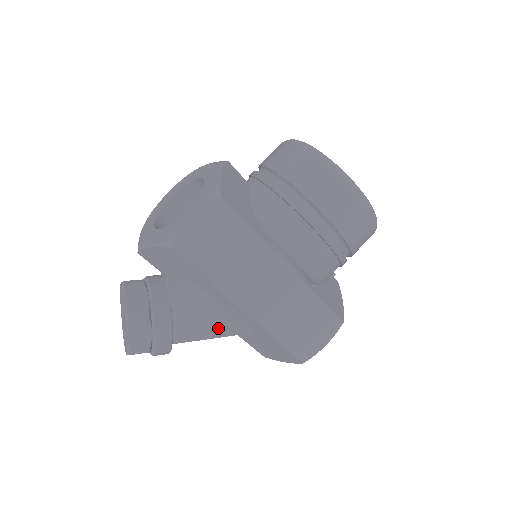
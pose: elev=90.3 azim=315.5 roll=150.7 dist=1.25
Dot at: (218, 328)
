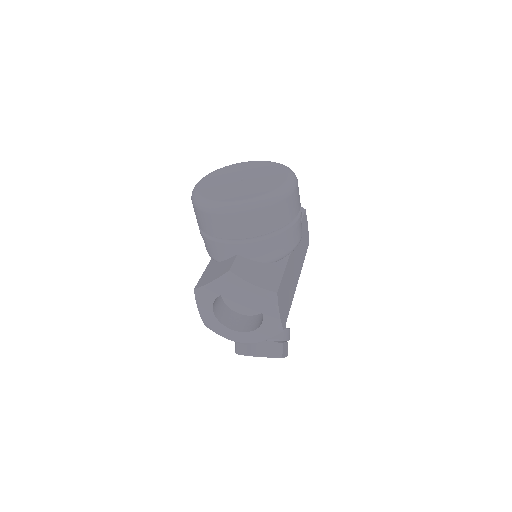
Dot at: occluded
